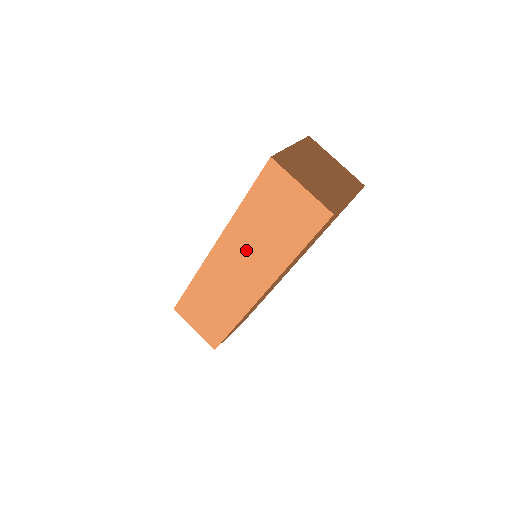
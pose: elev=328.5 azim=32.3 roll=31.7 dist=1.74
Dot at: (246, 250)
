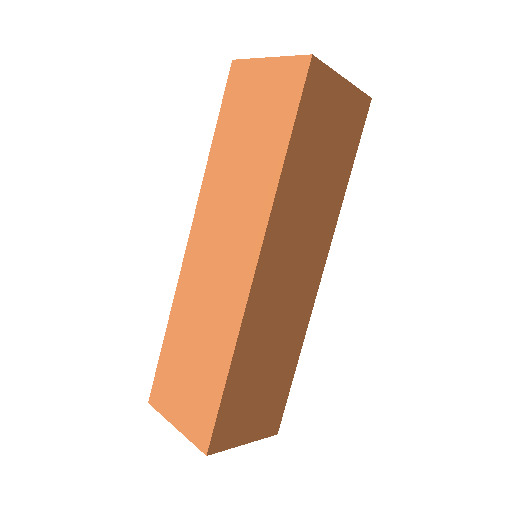
Dot at: (225, 205)
